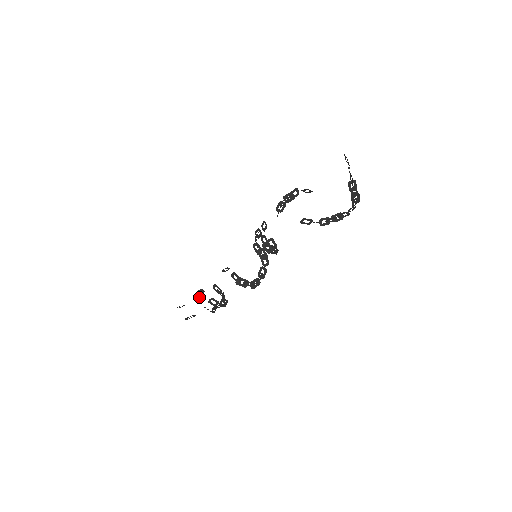
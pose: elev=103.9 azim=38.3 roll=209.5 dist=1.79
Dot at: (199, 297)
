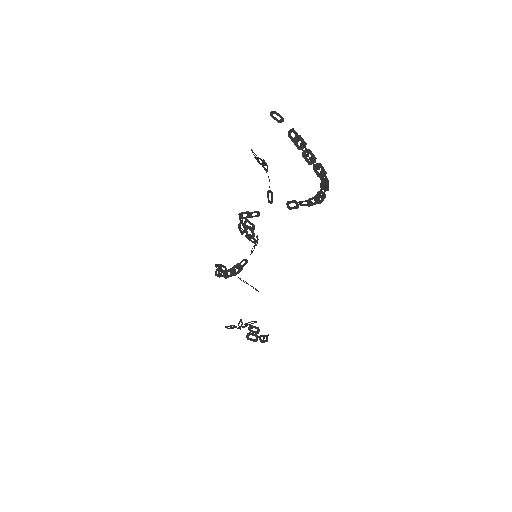
Dot at: (241, 322)
